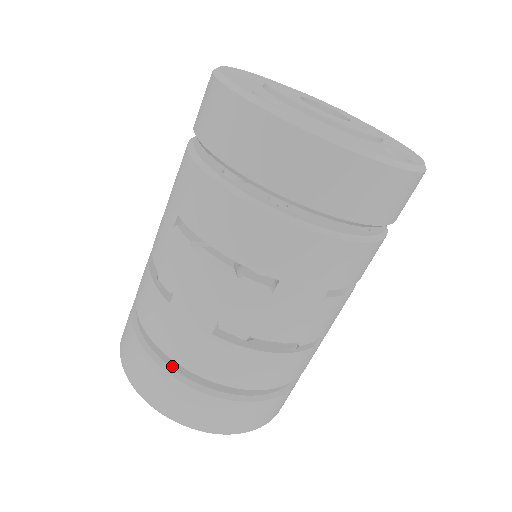
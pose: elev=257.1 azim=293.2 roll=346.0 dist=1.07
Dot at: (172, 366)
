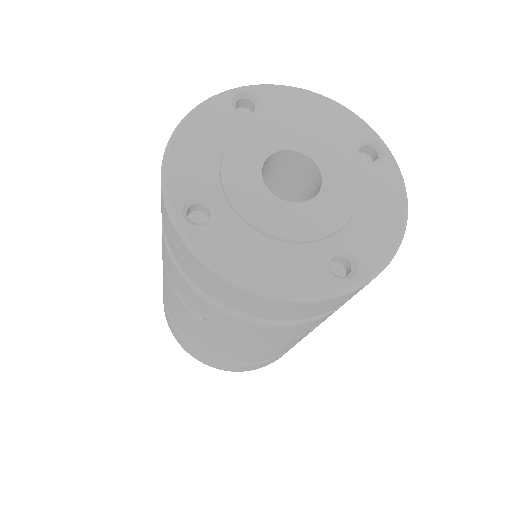
Dot at: occluded
